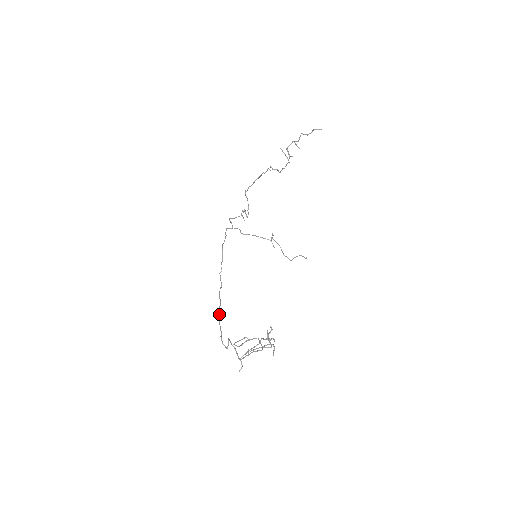
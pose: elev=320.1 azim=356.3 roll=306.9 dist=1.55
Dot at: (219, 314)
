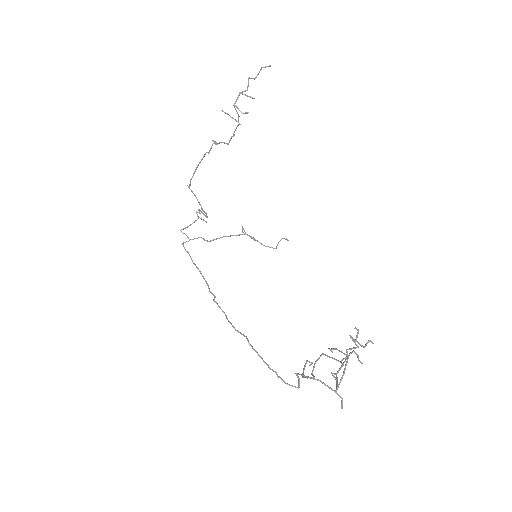
Dot at: (255, 350)
